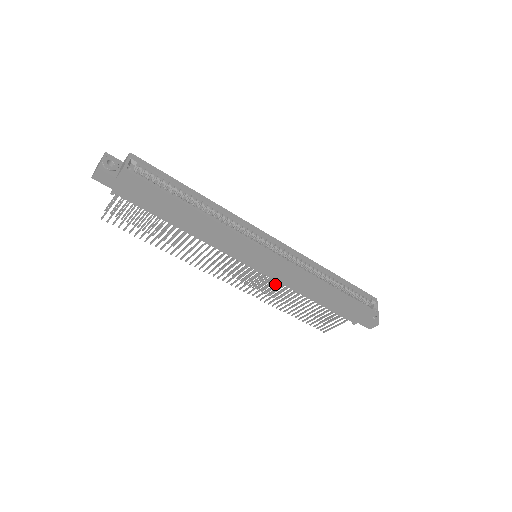
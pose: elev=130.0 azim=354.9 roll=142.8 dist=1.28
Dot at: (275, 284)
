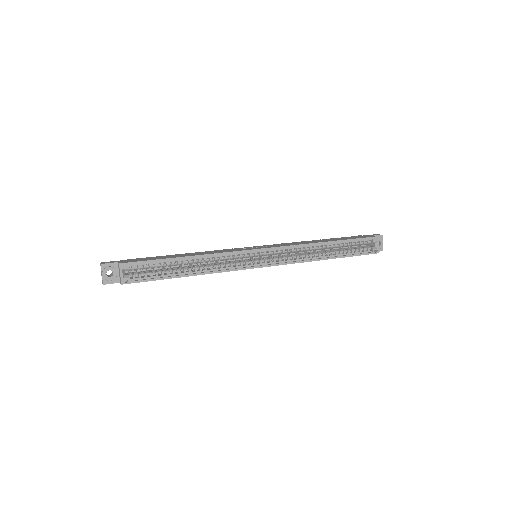
Dot at: occluded
